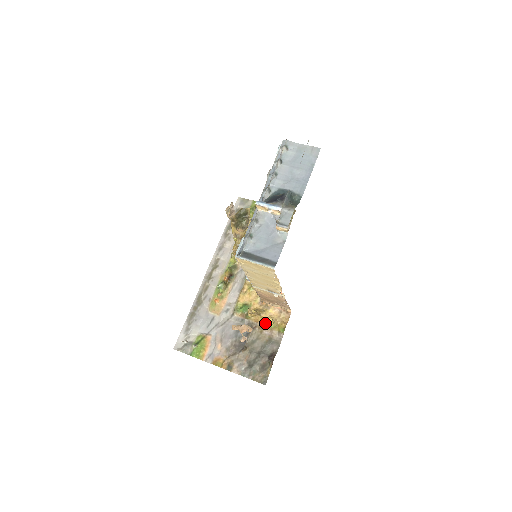
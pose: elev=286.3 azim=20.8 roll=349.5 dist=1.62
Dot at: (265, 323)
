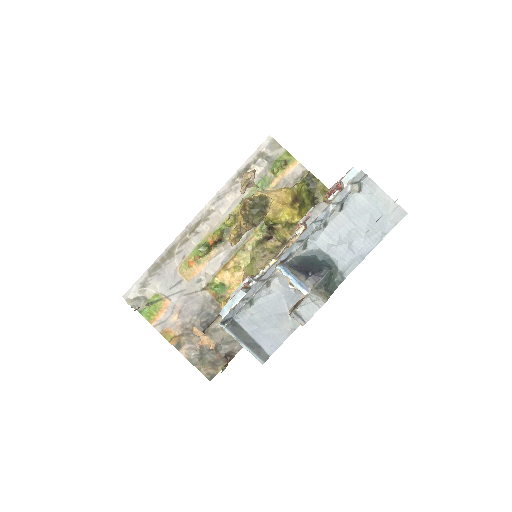
Dot at: occluded
